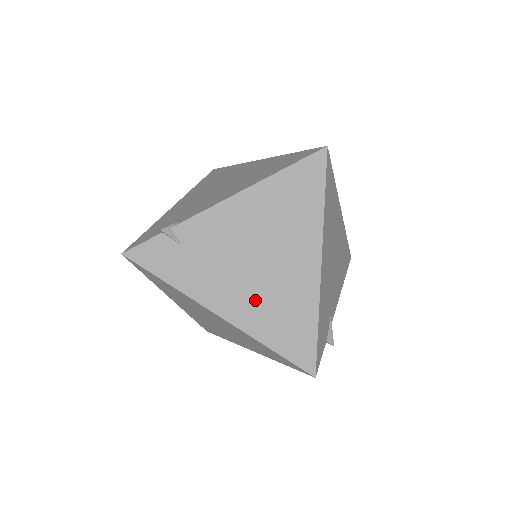
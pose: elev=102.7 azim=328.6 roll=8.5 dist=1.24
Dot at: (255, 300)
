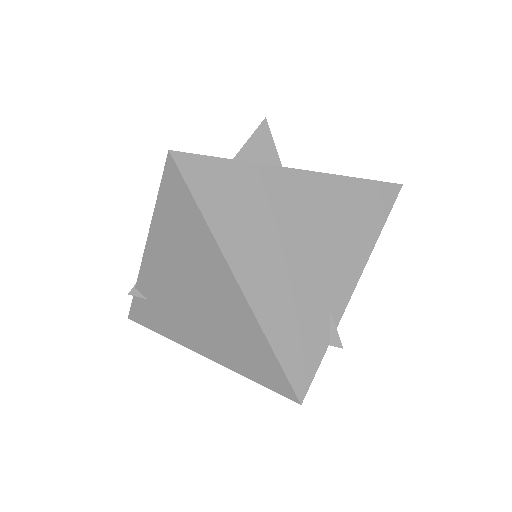
Dot at: (214, 335)
